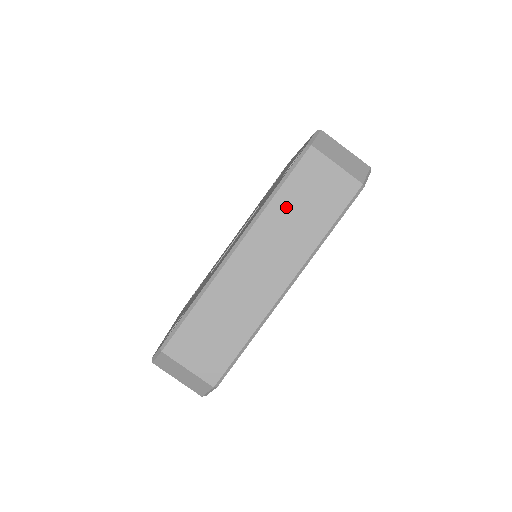
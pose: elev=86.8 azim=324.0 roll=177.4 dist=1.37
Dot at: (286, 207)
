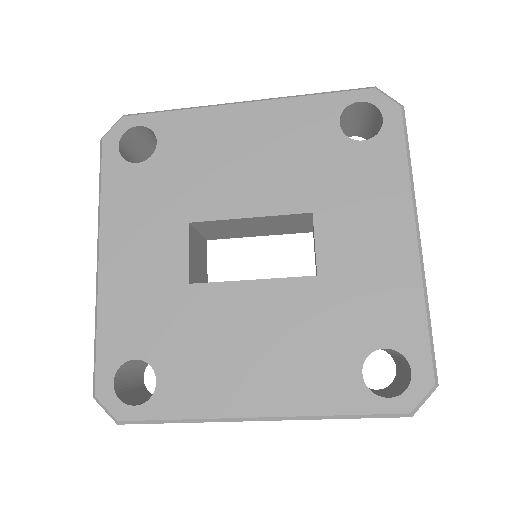
Dot at: occluded
